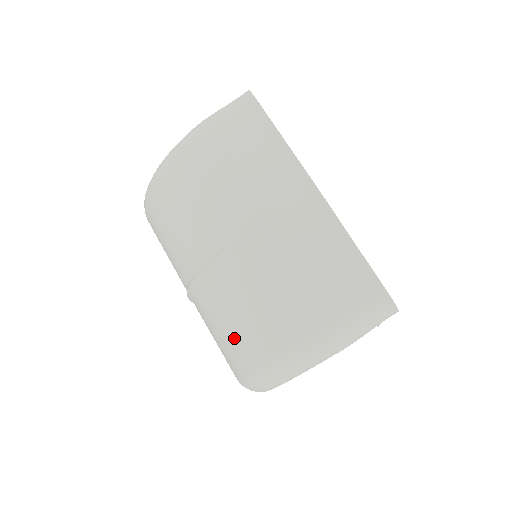
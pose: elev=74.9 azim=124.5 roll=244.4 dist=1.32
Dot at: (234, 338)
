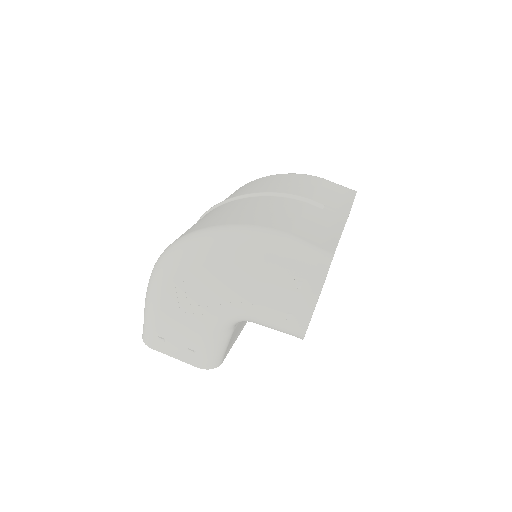
Dot at: (206, 220)
